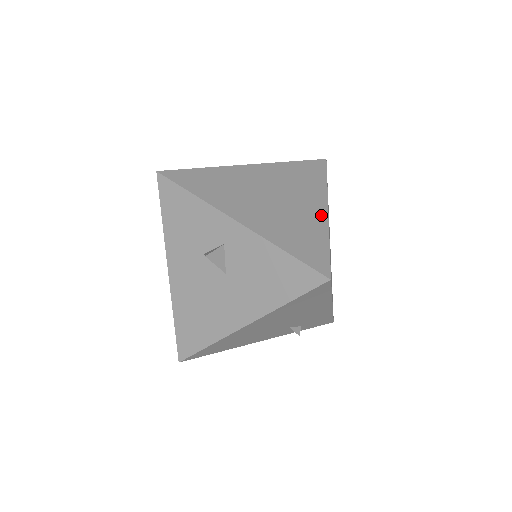
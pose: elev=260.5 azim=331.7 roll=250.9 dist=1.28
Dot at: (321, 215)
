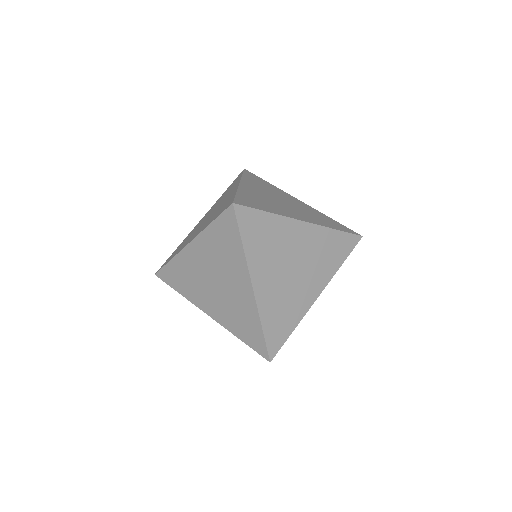
Dot at: (250, 298)
